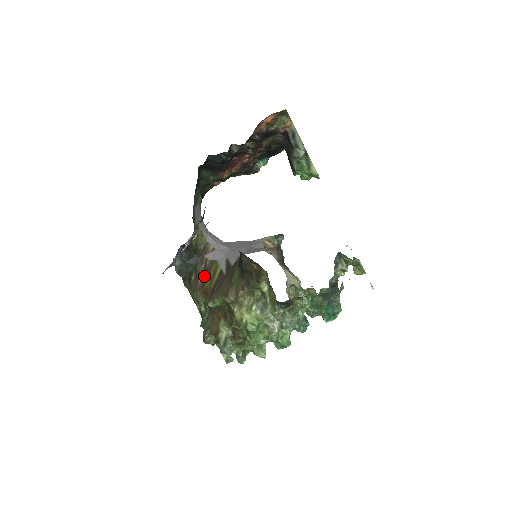
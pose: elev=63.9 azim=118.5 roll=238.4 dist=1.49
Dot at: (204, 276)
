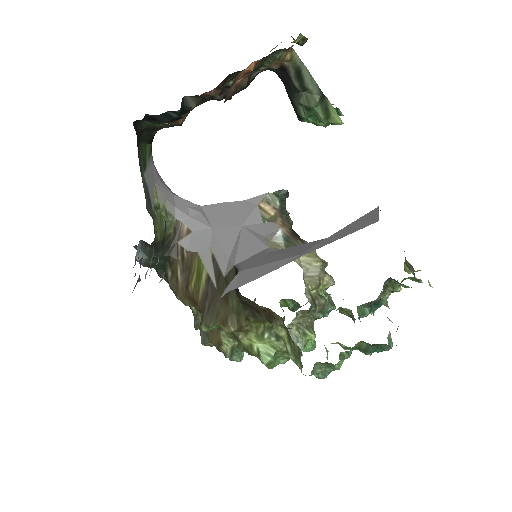
Dot at: (185, 275)
